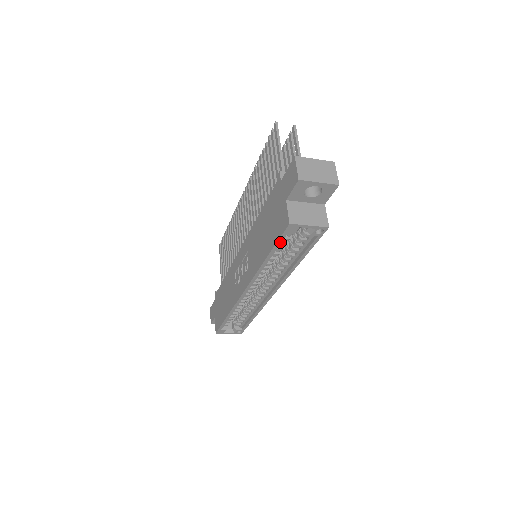
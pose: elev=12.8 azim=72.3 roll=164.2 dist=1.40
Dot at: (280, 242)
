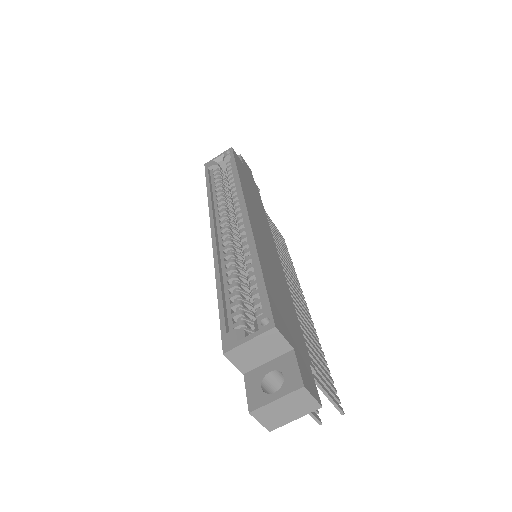
Dot at: (208, 175)
